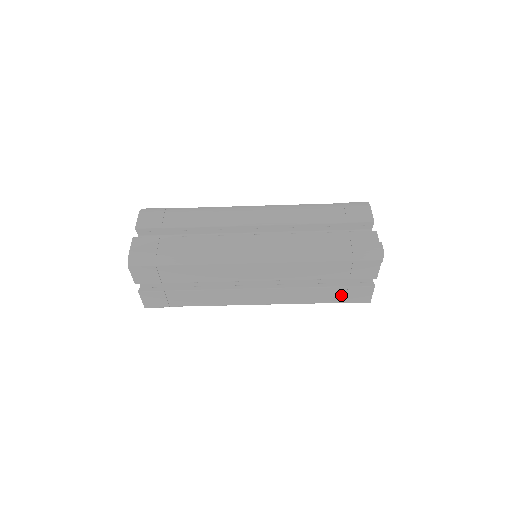
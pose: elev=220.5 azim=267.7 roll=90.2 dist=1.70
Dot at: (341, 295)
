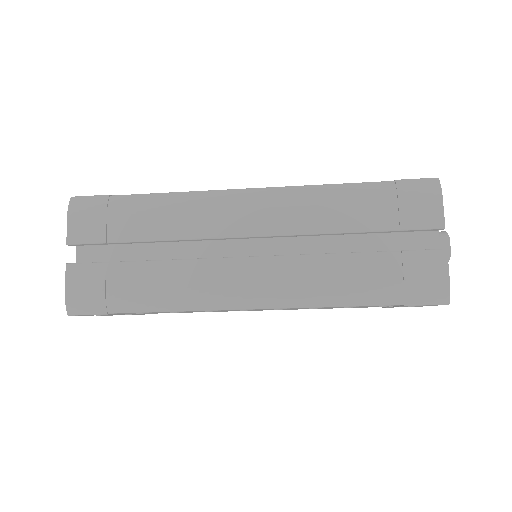
Dot at: occluded
